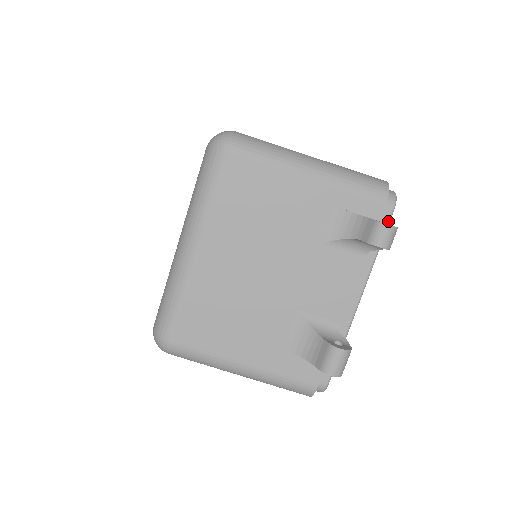
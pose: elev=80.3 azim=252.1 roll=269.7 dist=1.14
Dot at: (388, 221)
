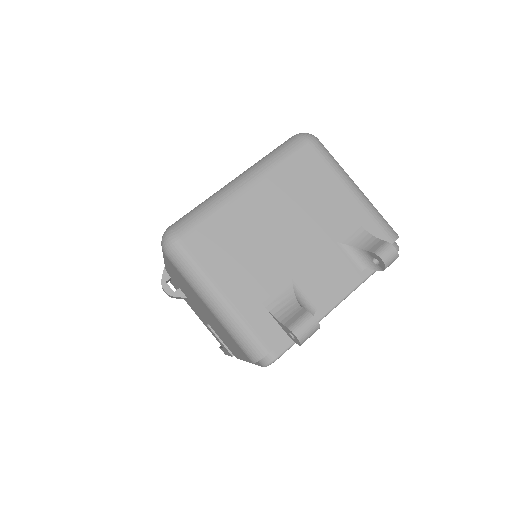
Dot at: occluded
